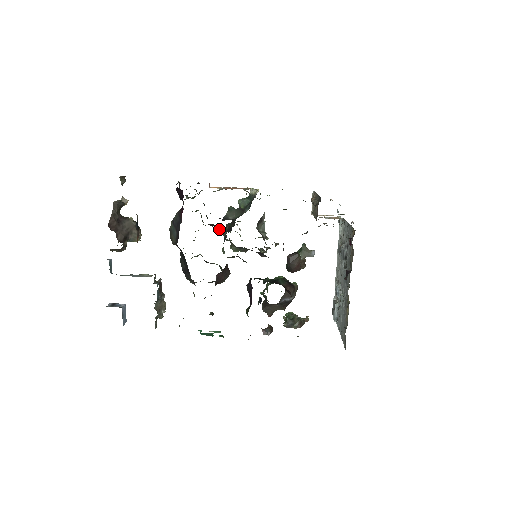
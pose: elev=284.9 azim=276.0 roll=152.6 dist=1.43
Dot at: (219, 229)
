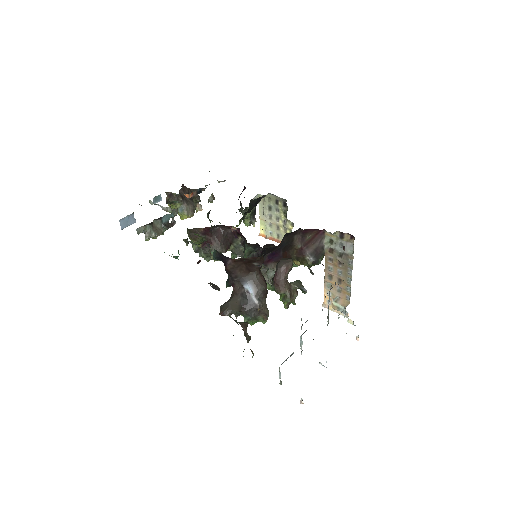
Dot at: occluded
